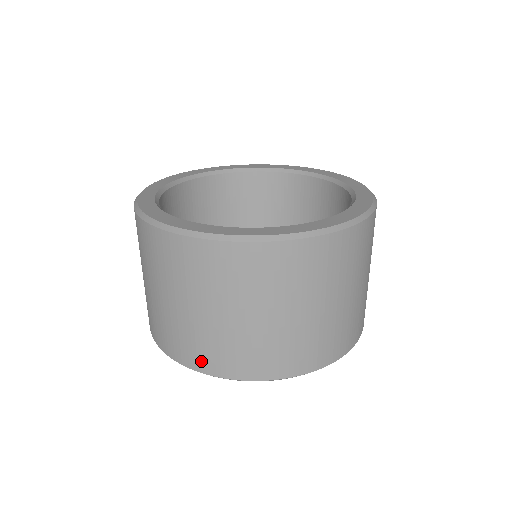
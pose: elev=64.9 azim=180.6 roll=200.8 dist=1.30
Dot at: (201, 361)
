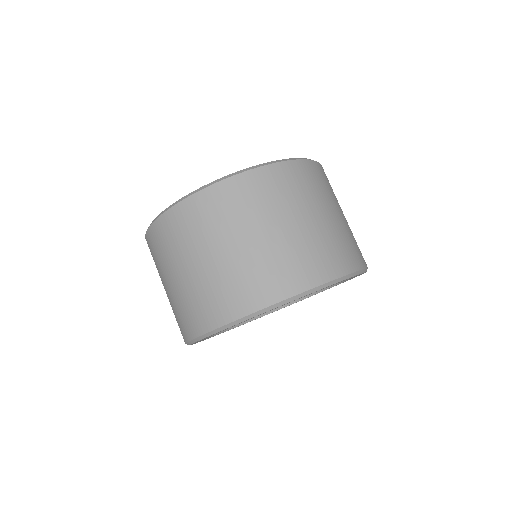
Dot at: (189, 327)
